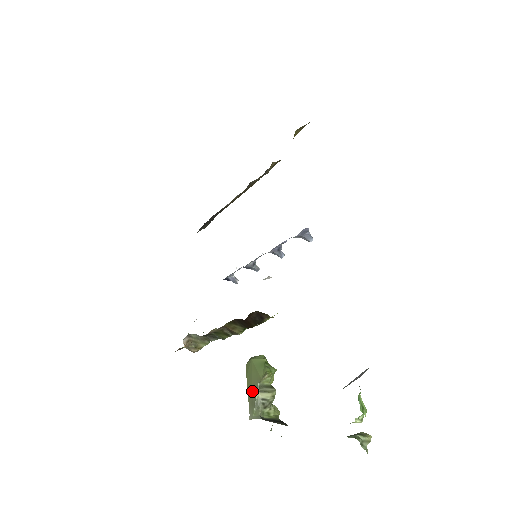
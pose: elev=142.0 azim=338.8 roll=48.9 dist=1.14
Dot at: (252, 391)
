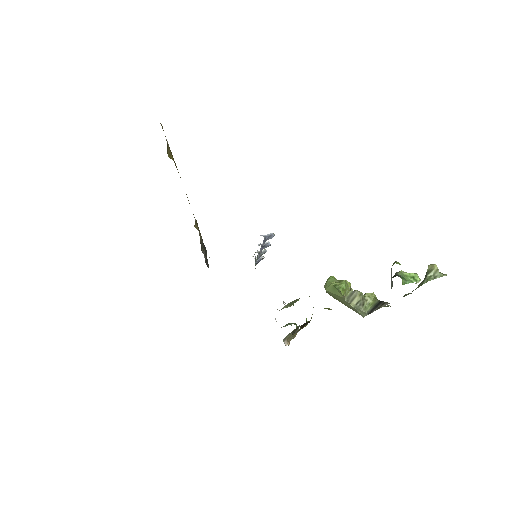
Dot at: (346, 305)
